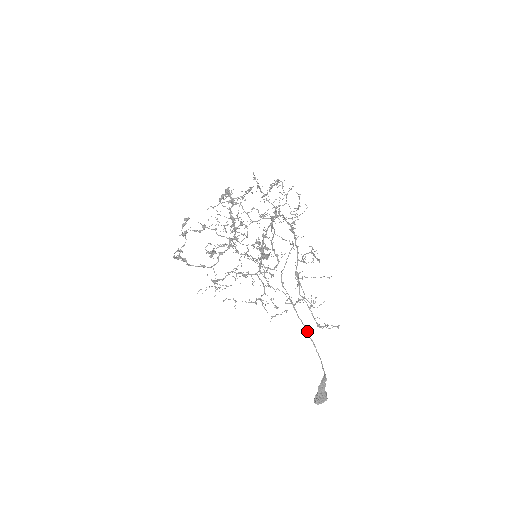
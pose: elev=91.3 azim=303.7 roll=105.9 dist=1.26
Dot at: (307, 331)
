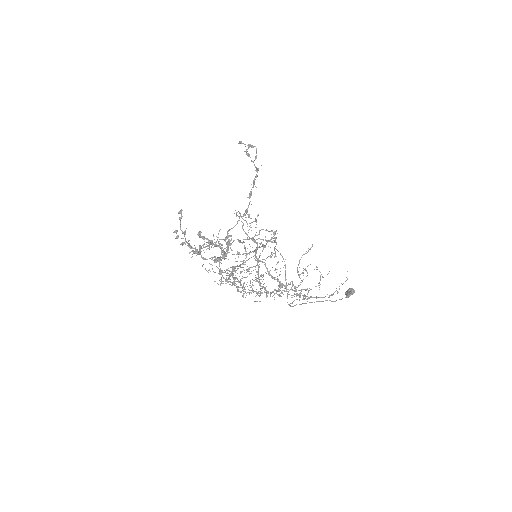
Dot at: occluded
